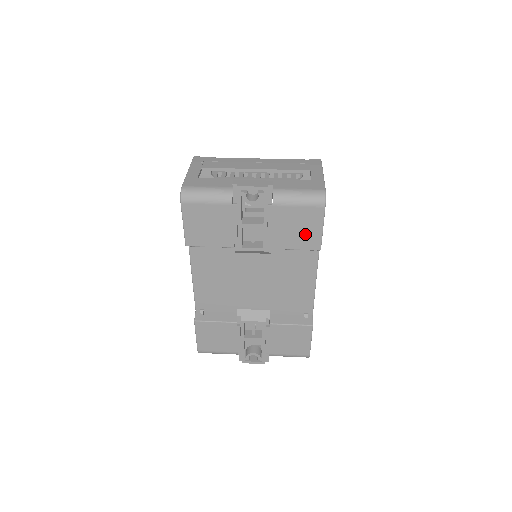
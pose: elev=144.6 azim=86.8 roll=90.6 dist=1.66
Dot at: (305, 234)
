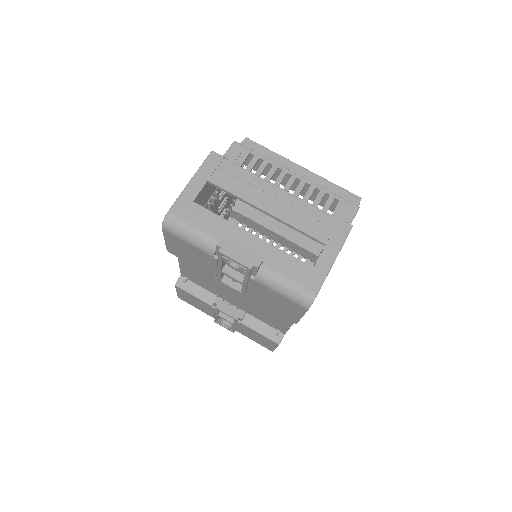
Dot at: (283, 309)
